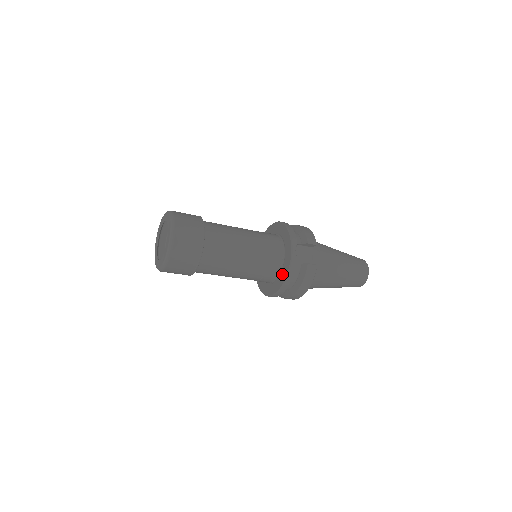
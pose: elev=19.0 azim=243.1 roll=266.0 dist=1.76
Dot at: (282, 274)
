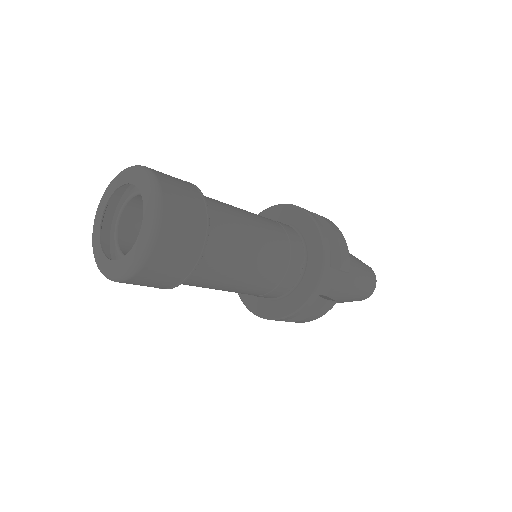
Dot at: (286, 303)
